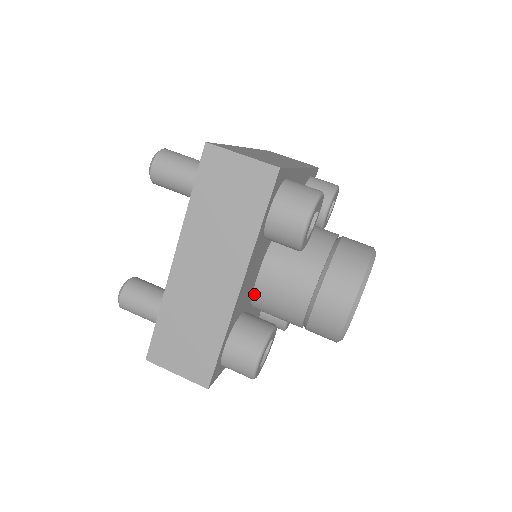
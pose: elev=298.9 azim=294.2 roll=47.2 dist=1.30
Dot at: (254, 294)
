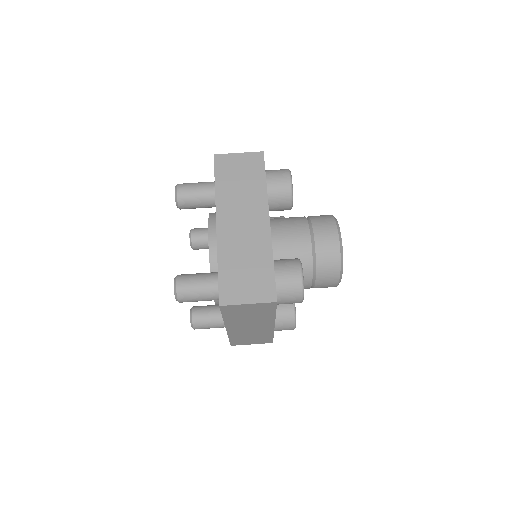
Dot at: occluded
